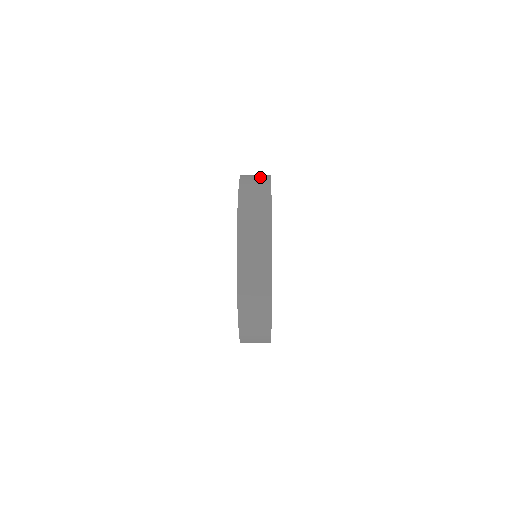
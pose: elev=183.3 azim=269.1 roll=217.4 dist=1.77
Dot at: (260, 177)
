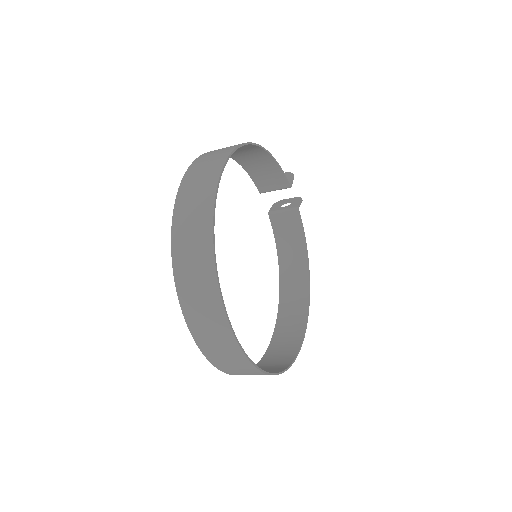
Dot at: occluded
